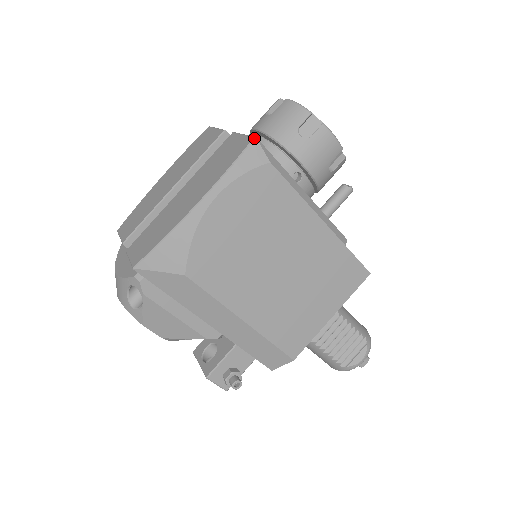
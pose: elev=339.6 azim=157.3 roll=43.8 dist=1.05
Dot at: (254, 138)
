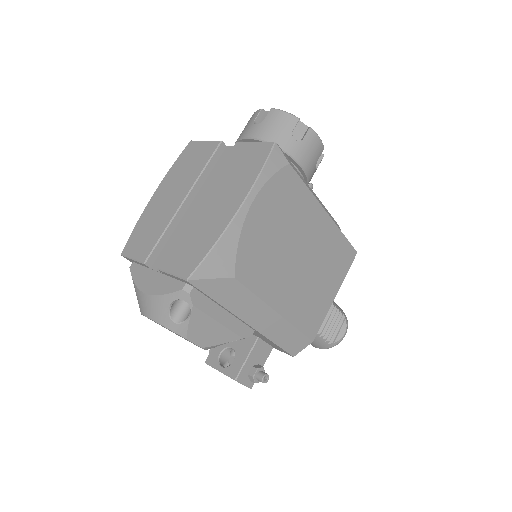
Dot at: (274, 143)
